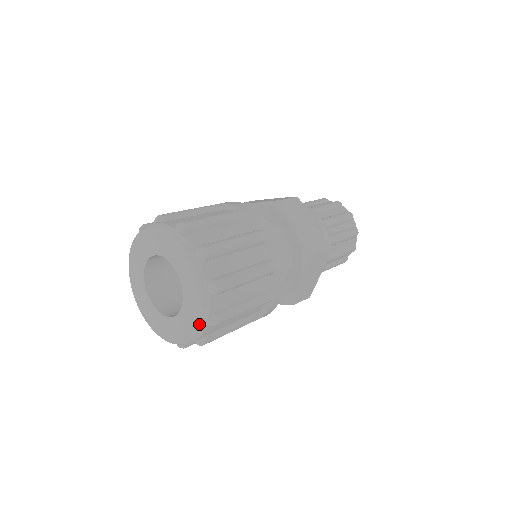
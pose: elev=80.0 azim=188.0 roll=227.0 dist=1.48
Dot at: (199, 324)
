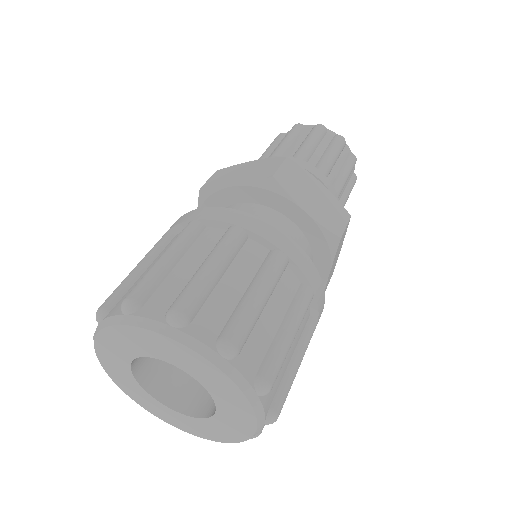
Dot at: (219, 371)
